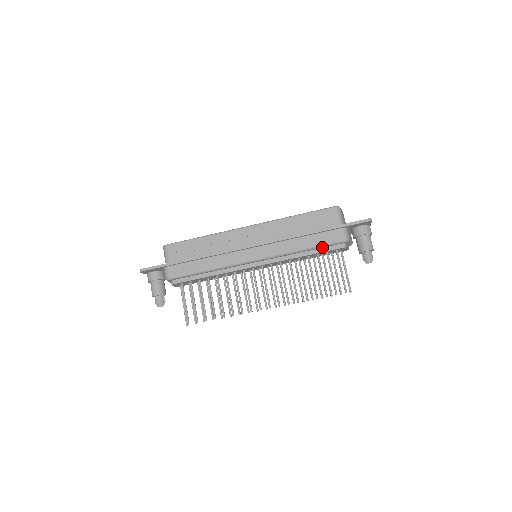
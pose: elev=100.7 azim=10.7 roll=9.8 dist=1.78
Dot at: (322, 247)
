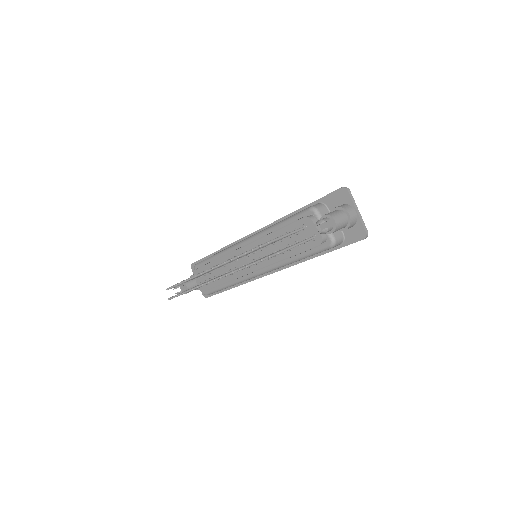
Dot at: (292, 221)
